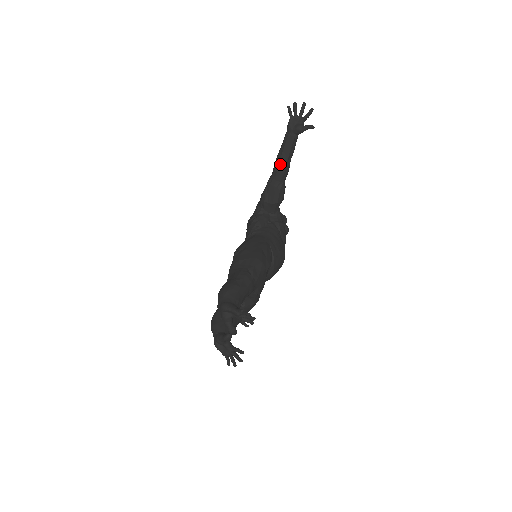
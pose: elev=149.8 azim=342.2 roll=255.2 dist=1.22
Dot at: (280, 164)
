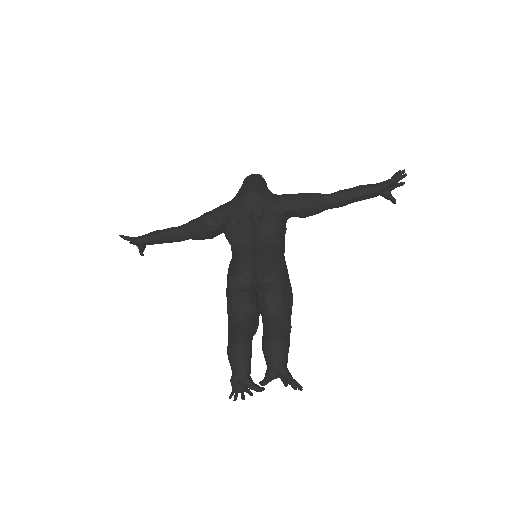
Dot at: (345, 201)
